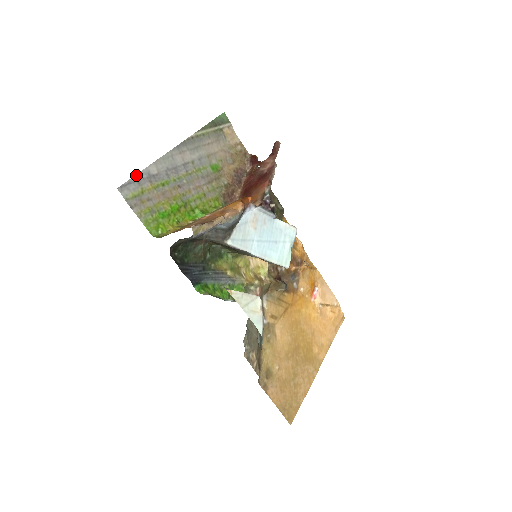
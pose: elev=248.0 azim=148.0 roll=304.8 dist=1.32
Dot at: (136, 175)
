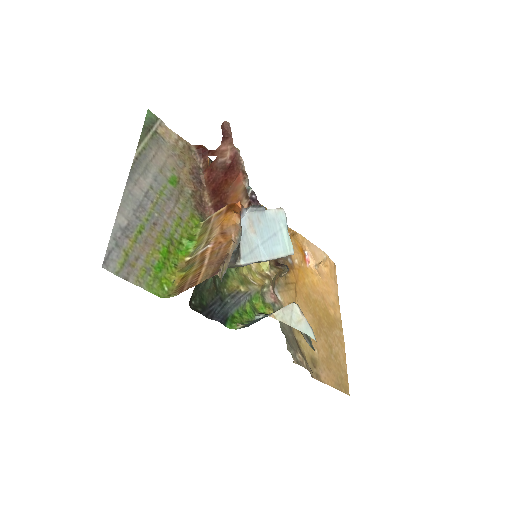
Dot at: (110, 238)
